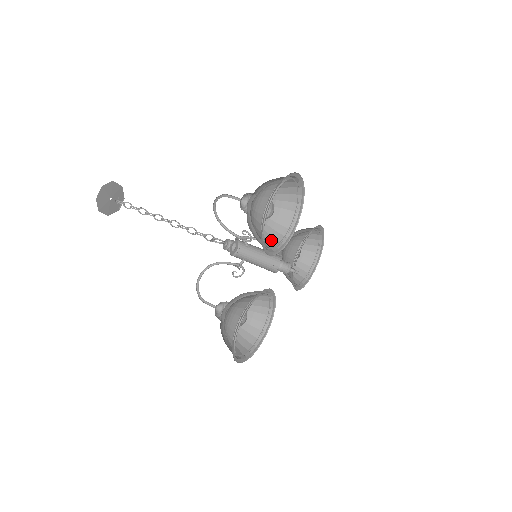
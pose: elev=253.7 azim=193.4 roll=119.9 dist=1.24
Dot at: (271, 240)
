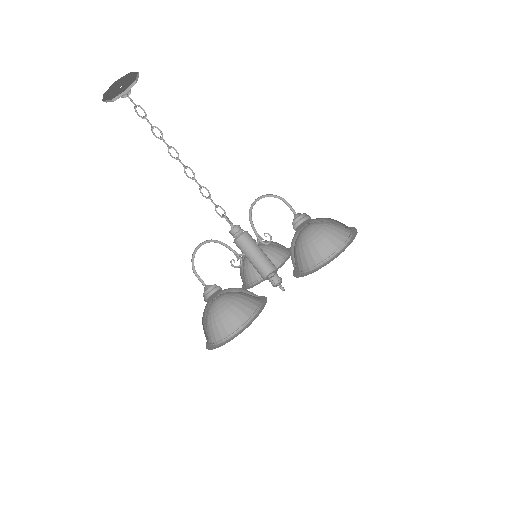
Dot at: (292, 259)
